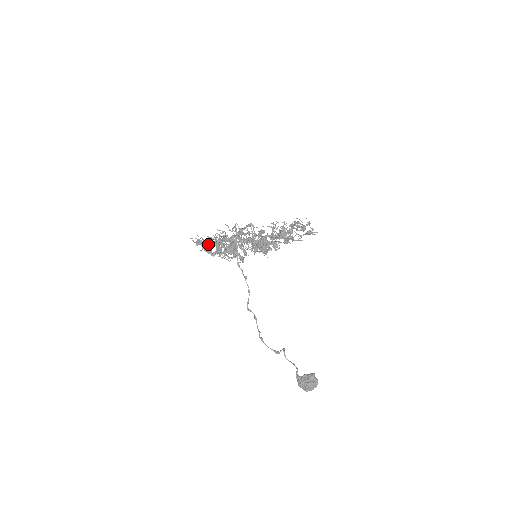
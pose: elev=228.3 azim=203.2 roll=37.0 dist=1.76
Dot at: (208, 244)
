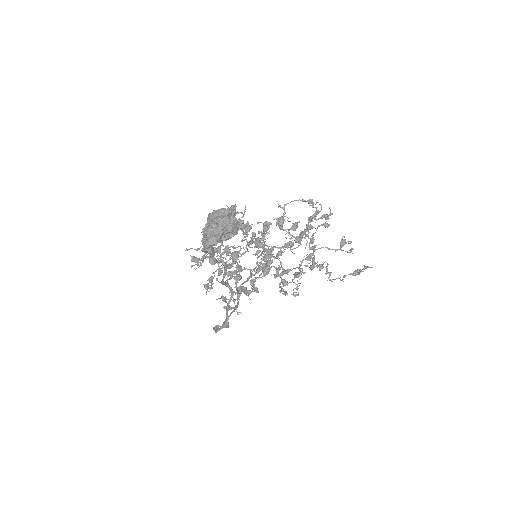
Dot at: (204, 256)
